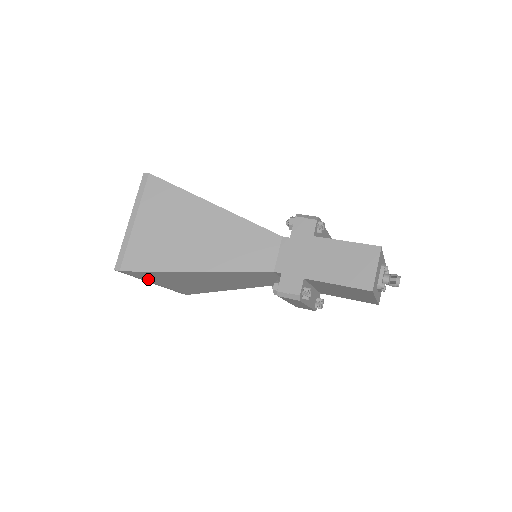
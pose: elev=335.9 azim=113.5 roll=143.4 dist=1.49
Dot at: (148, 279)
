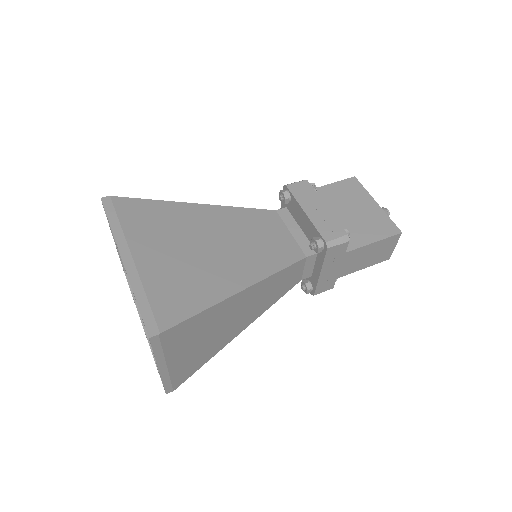
Dot at: occluded
